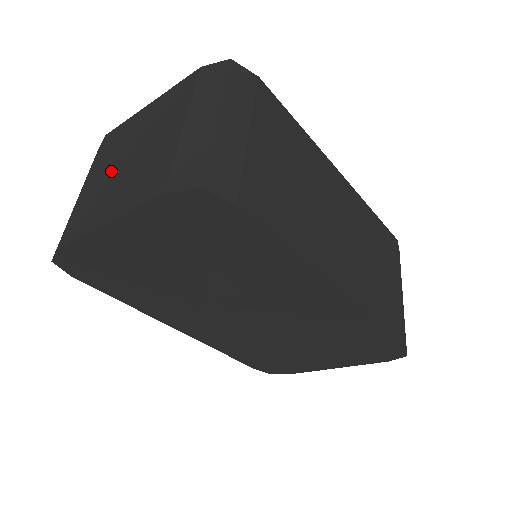
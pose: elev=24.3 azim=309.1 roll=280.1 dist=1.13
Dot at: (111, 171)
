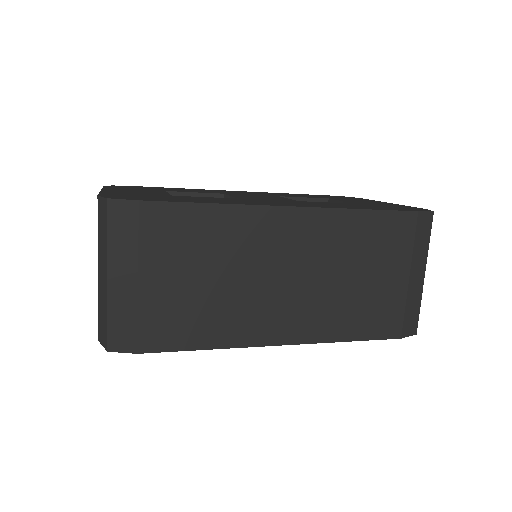
Dot at: occluded
